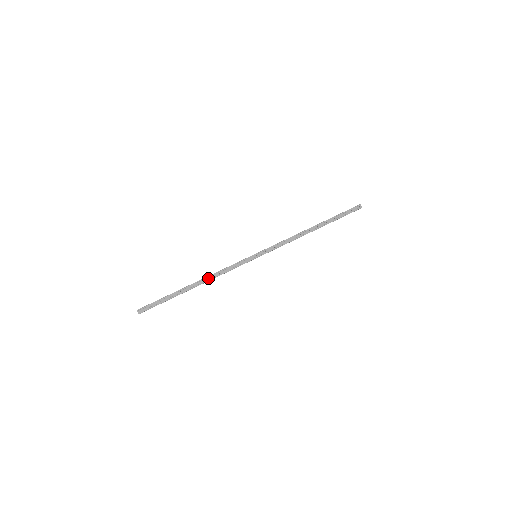
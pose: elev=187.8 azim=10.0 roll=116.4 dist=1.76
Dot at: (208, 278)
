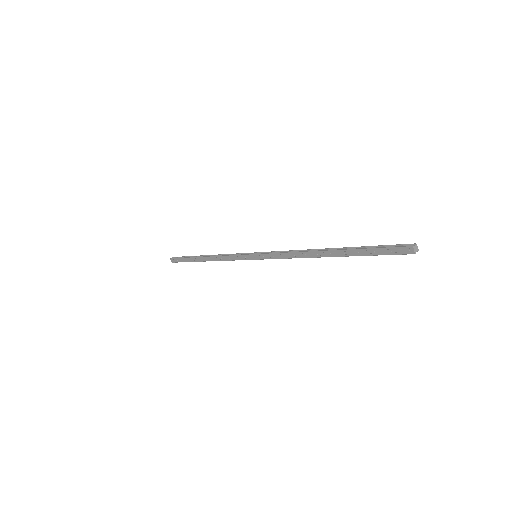
Dot at: (213, 258)
